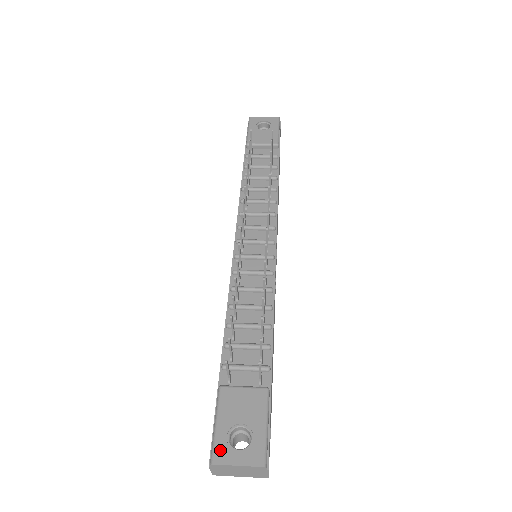
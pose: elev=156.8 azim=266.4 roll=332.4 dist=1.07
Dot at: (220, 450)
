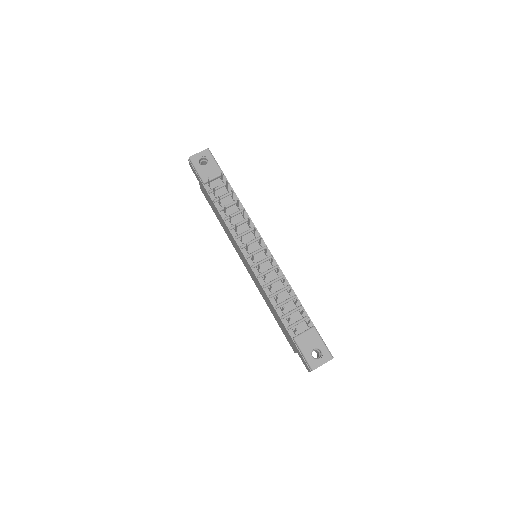
Dot at: (312, 363)
